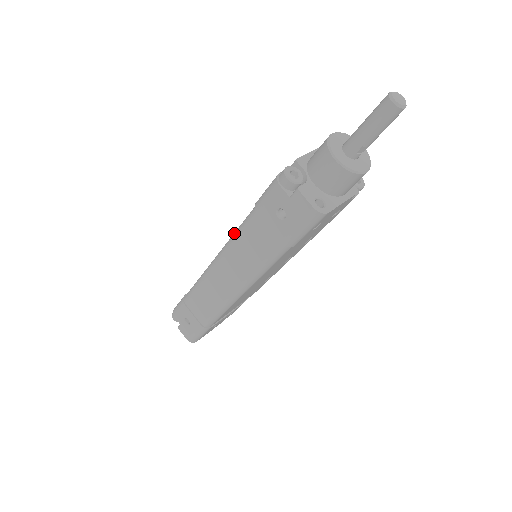
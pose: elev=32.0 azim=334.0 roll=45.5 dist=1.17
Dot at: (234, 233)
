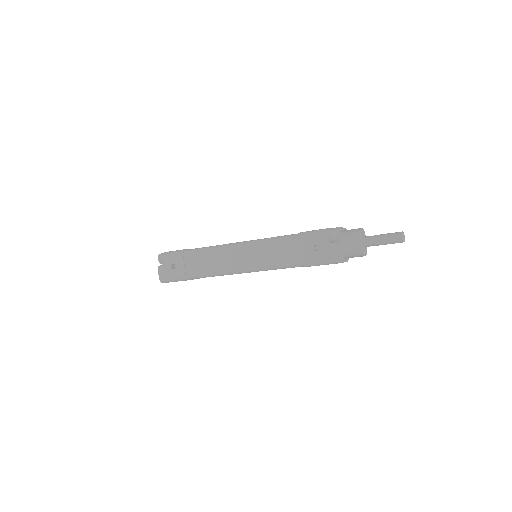
Dot at: (270, 238)
